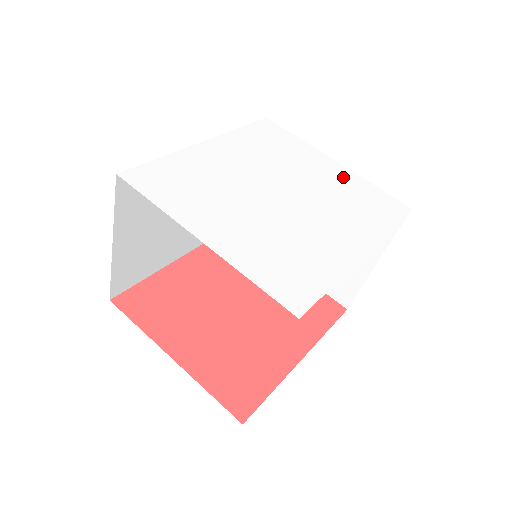
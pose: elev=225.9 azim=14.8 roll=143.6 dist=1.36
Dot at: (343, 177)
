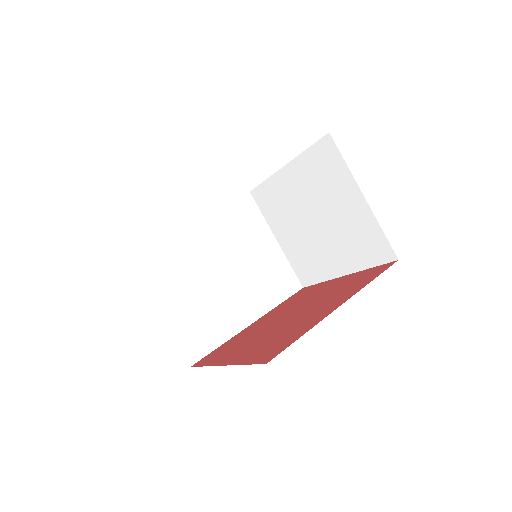
Dot at: occluded
